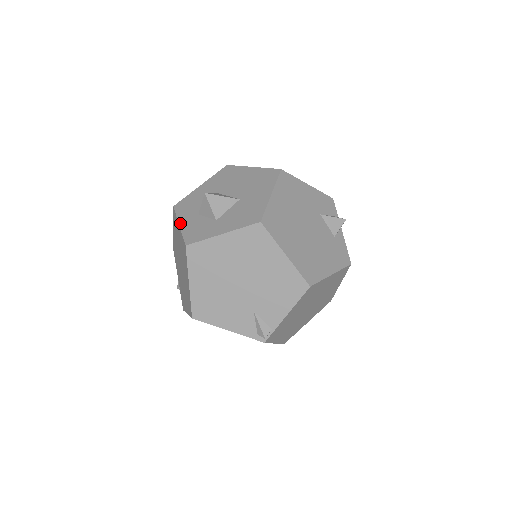
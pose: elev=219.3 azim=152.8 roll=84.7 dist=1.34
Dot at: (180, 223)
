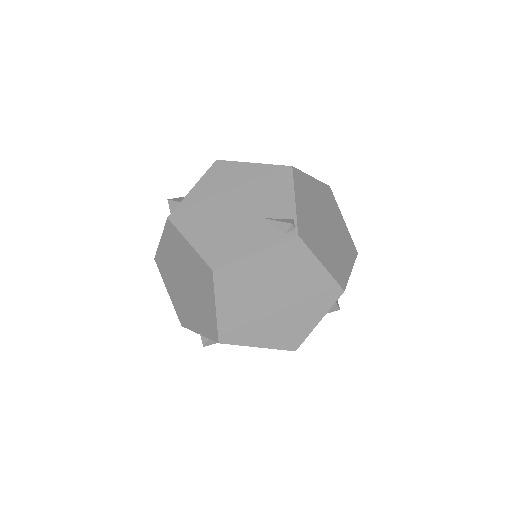
Dot at: (161, 239)
